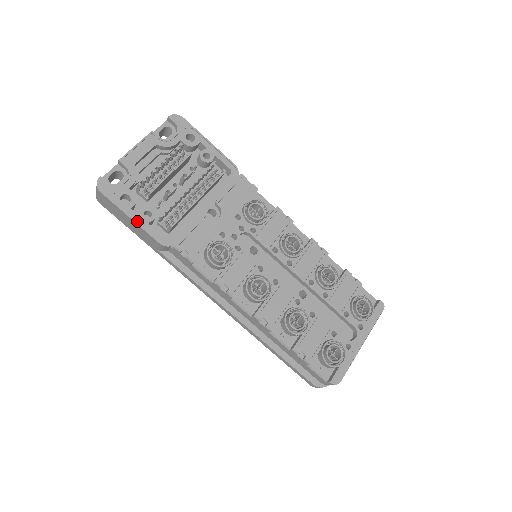
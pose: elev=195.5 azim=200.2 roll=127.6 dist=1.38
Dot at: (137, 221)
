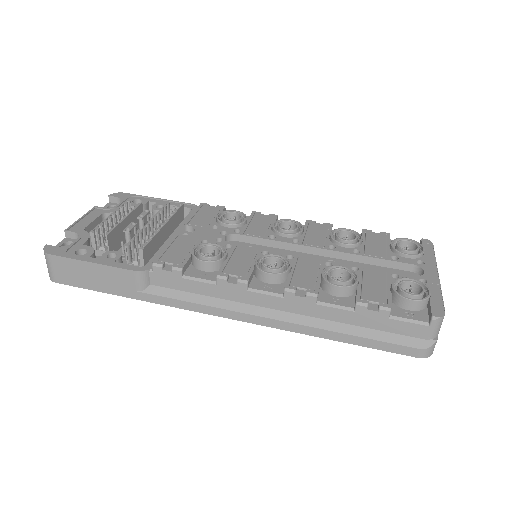
Dot at: (100, 263)
